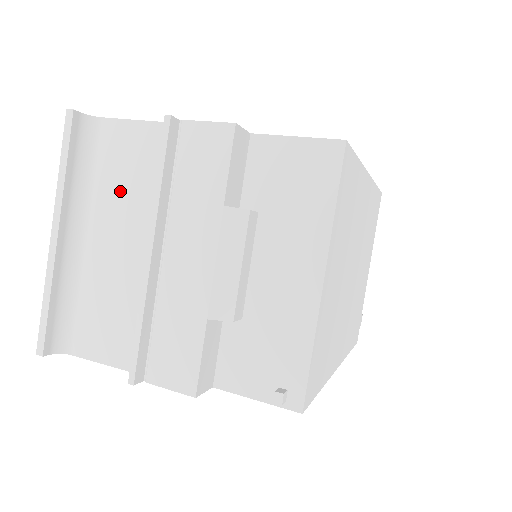
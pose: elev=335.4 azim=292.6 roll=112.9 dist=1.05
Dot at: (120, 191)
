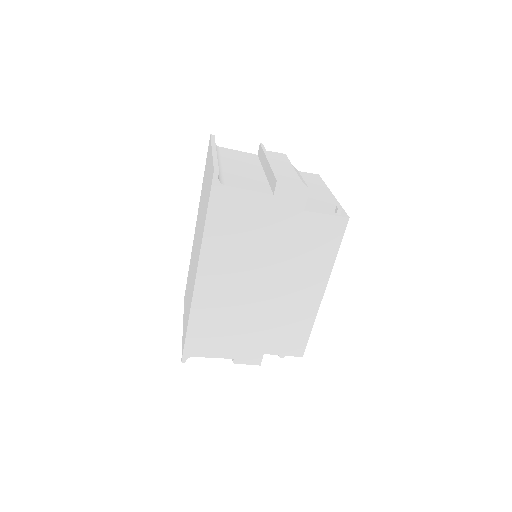
Dot at: (236, 159)
